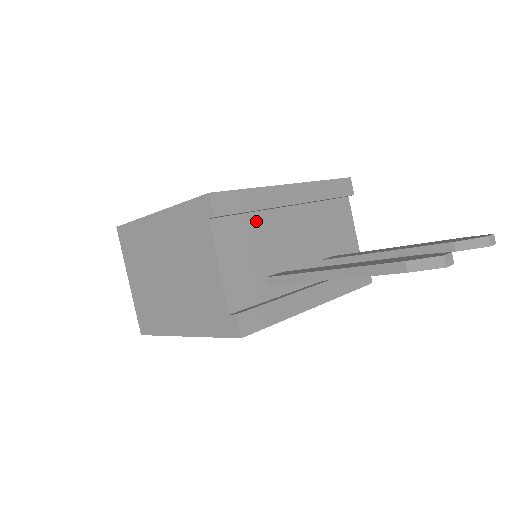
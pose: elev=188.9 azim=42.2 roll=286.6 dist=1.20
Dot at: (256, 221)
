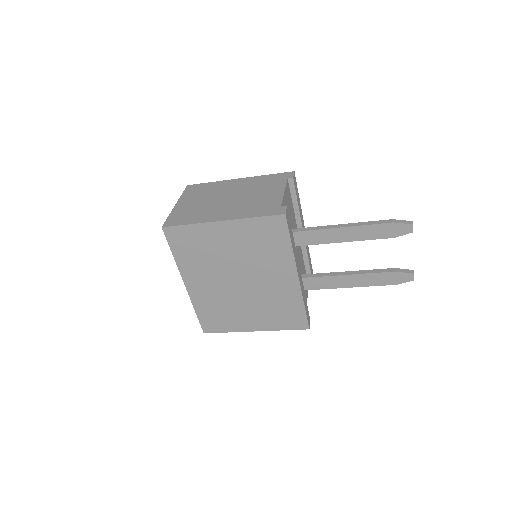
Dot at: (293, 213)
